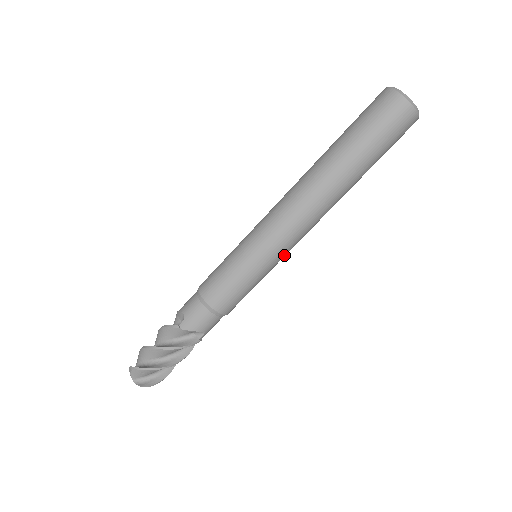
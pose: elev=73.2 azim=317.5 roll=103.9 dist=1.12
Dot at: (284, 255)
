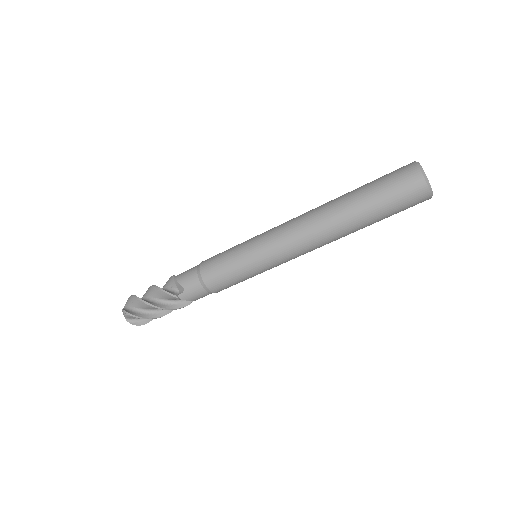
Dot at: occluded
